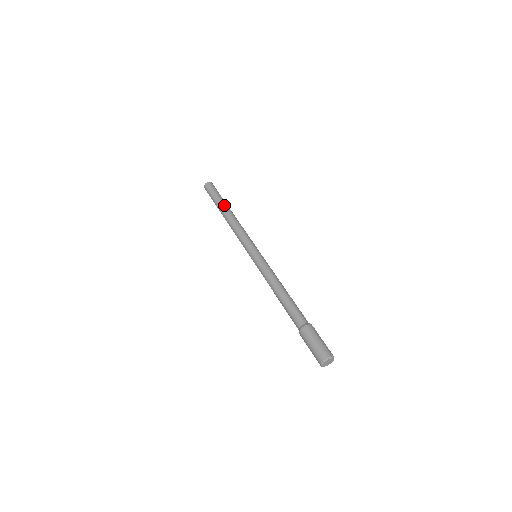
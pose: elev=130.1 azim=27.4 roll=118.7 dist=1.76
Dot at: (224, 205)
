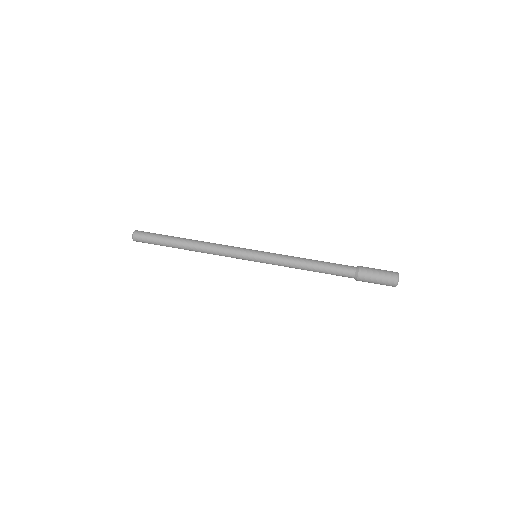
Dot at: (179, 237)
